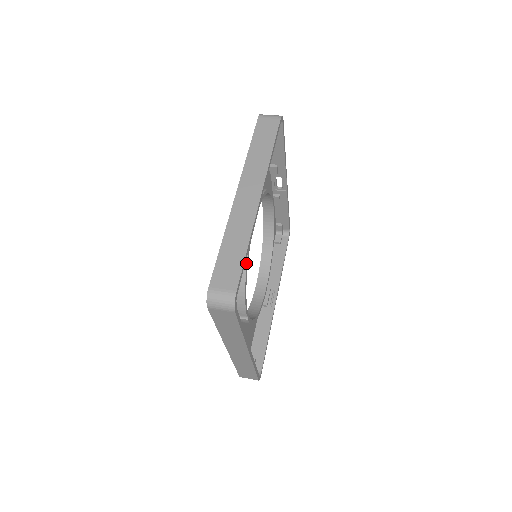
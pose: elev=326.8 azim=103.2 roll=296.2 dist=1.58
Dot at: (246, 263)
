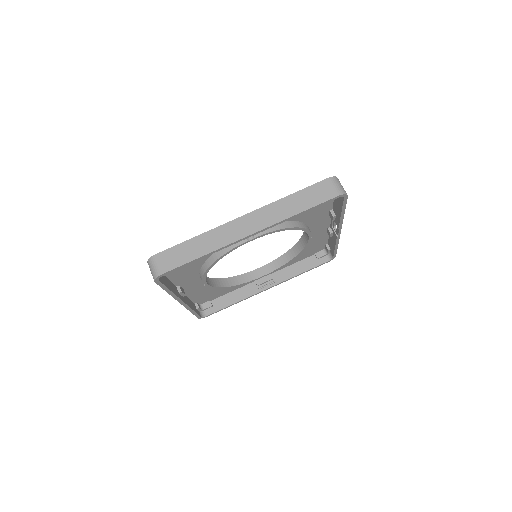
Dot at: (217, 259)
